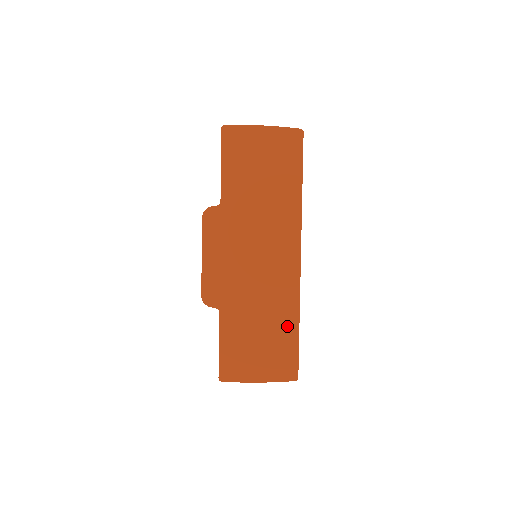
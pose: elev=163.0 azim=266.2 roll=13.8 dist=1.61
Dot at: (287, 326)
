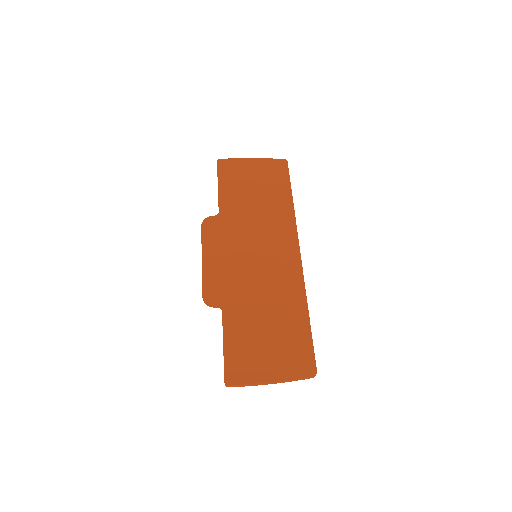
Dot at: (296, 317)
